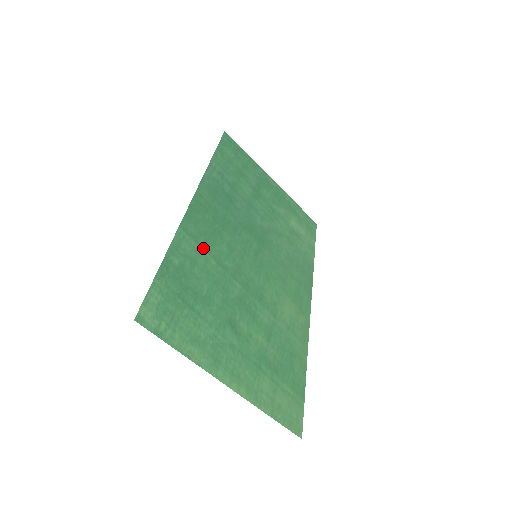
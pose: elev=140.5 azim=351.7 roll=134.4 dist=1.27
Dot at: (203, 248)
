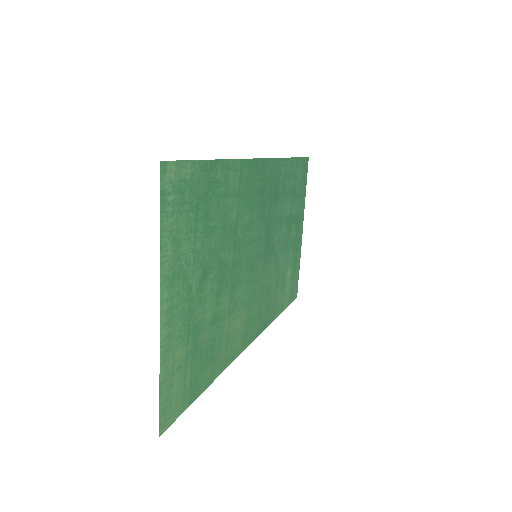
Dot at: (238, 196)
